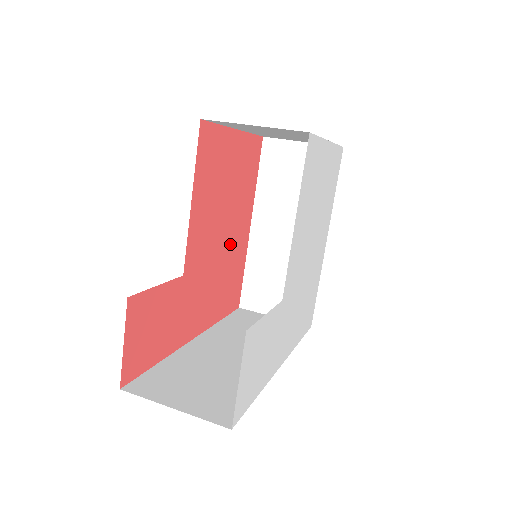
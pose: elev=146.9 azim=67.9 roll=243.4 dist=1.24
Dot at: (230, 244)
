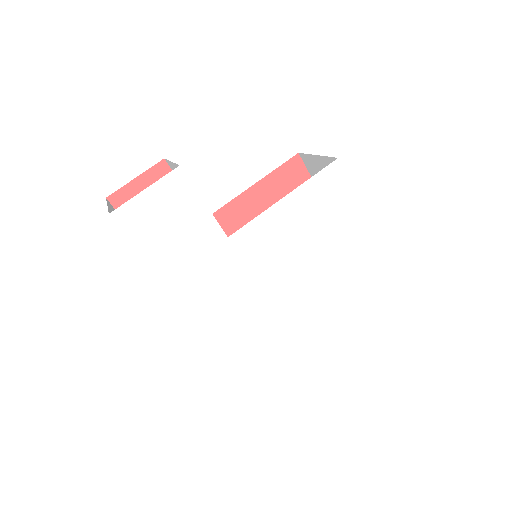
Dot at: occluded
